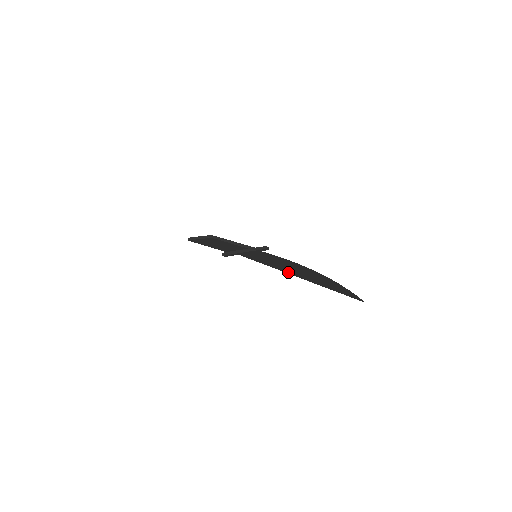
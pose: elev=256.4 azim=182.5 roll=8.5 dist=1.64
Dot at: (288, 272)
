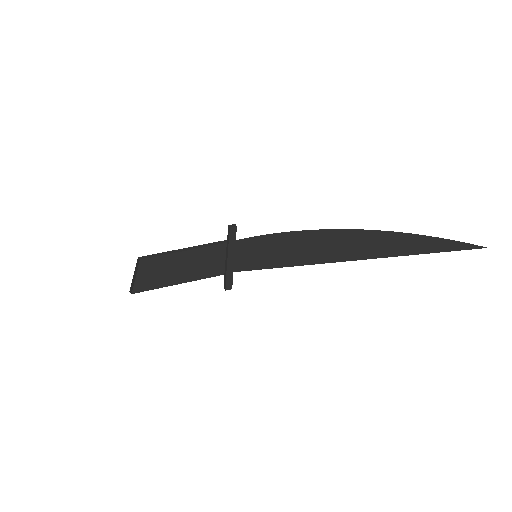
Dot at: (340, 259)
